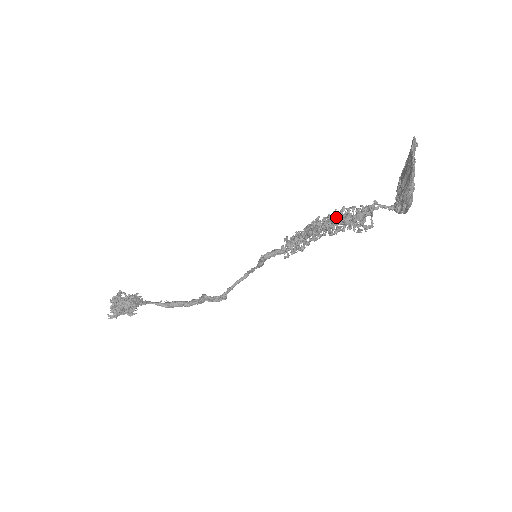
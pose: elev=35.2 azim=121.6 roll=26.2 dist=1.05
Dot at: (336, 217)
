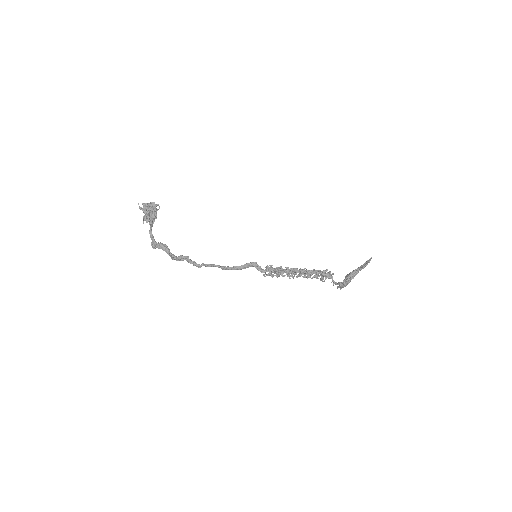
Dot at: (309, 270)
